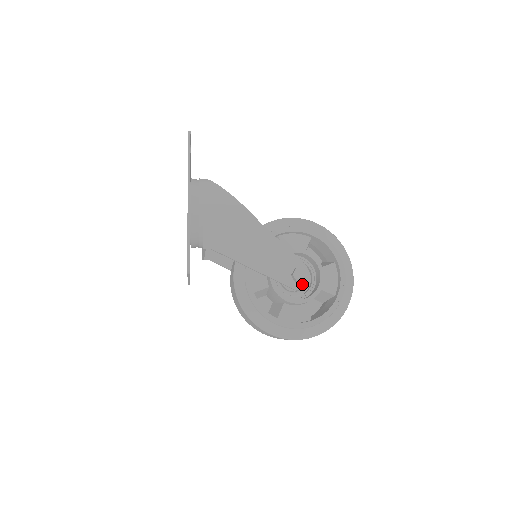
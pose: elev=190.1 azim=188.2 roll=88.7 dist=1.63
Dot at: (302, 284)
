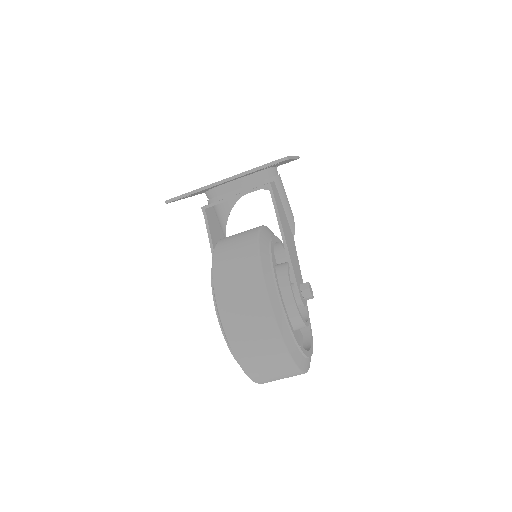
Dot at: (303, 300)
